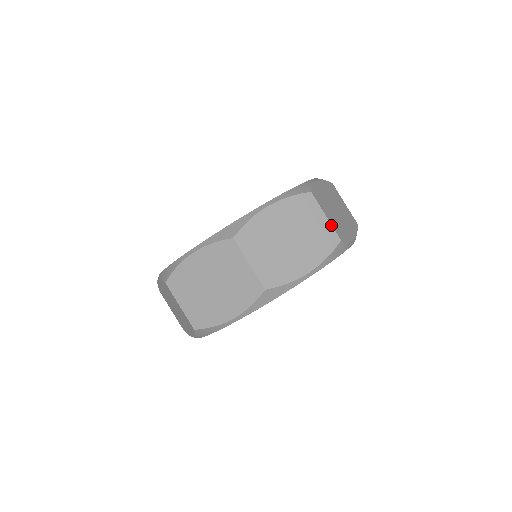
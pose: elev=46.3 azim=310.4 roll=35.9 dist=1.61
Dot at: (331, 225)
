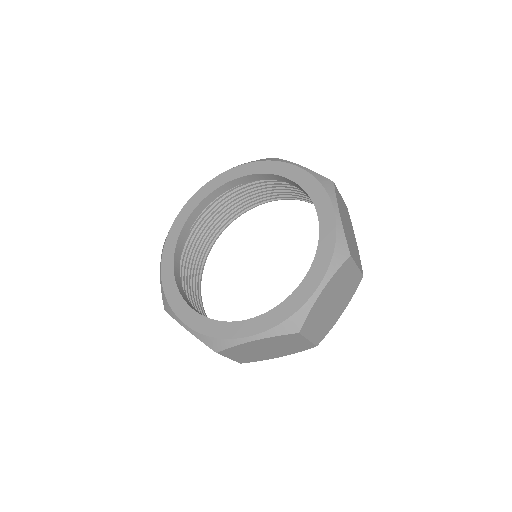
Dot at: (359, 270)
